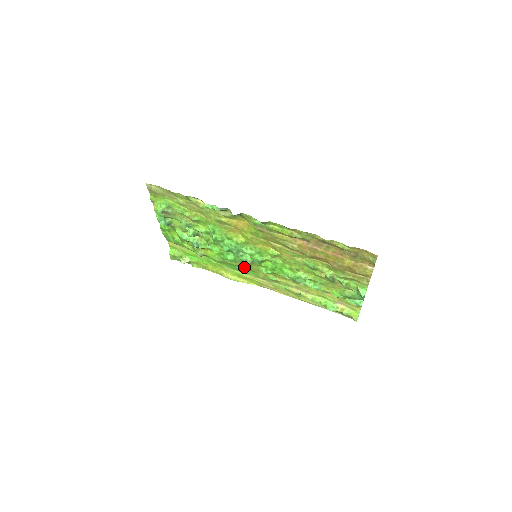
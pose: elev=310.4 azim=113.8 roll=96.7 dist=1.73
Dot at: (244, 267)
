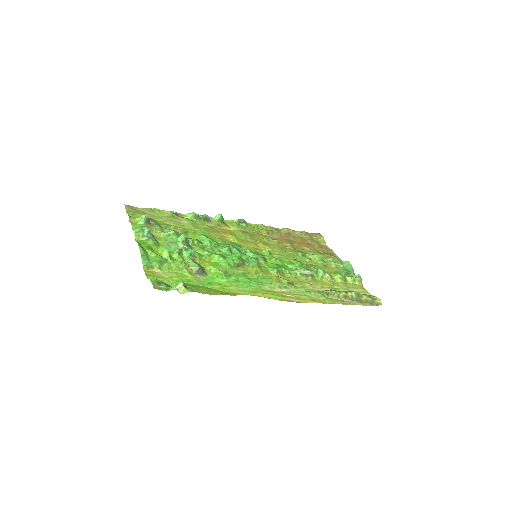
Dot at: (253, 274)
